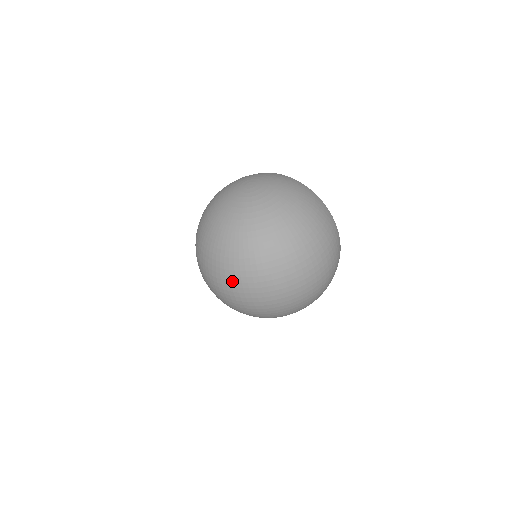
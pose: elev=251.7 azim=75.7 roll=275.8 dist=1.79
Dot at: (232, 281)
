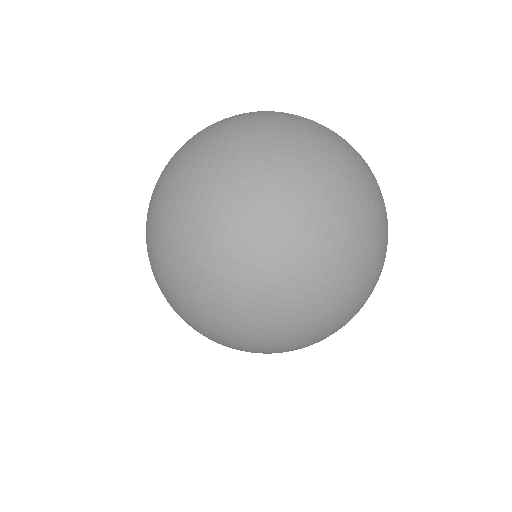
Dot at: (226, 307)
